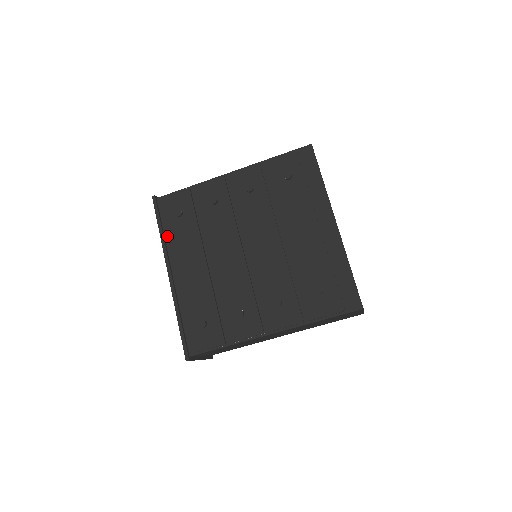
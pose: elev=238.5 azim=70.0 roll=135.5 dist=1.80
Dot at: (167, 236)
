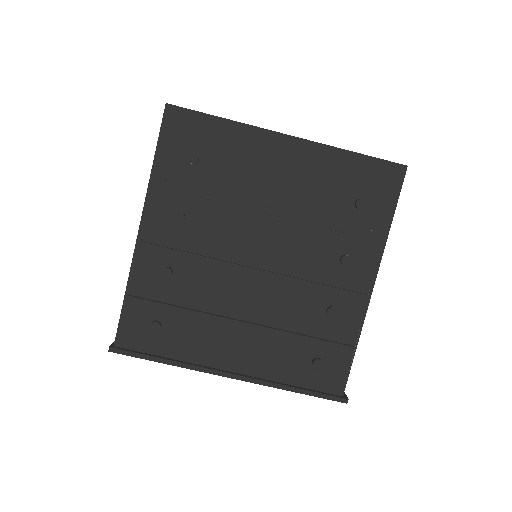
Dot at: (176, 356)
